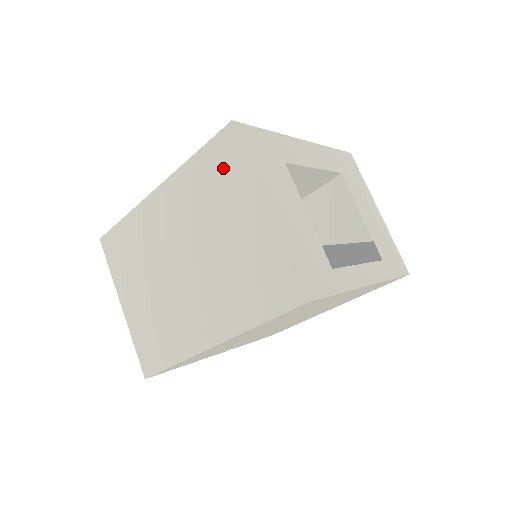
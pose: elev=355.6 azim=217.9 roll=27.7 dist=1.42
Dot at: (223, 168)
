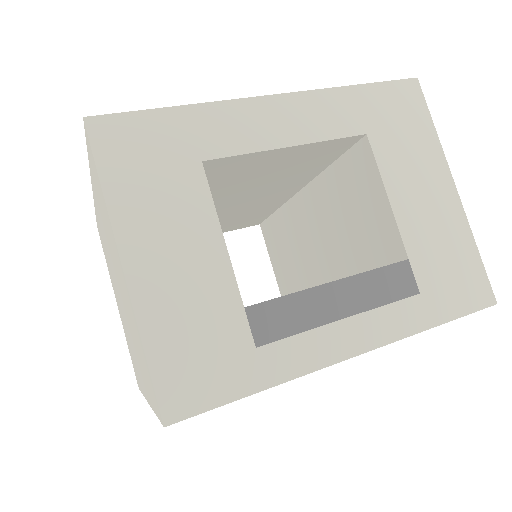
Dot at: (98, 187)
